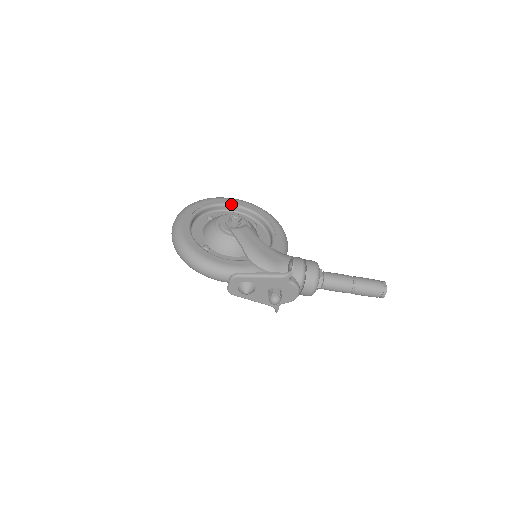
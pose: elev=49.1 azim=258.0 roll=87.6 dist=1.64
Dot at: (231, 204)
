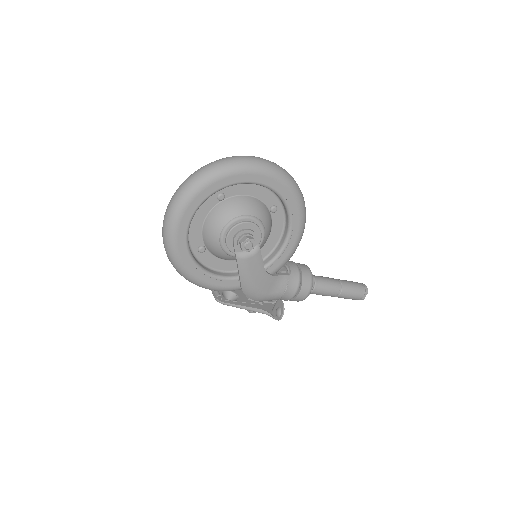
Dot at: (256, 183)
